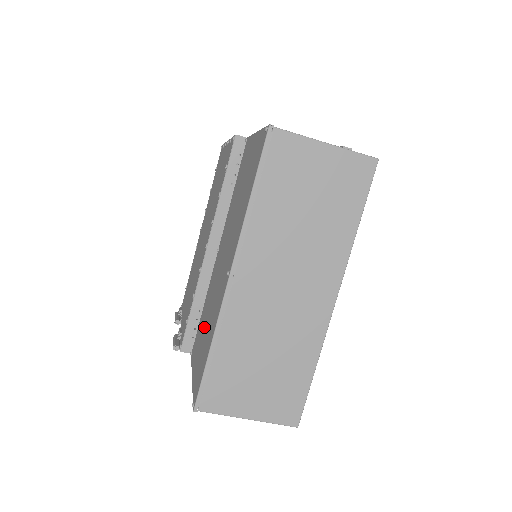
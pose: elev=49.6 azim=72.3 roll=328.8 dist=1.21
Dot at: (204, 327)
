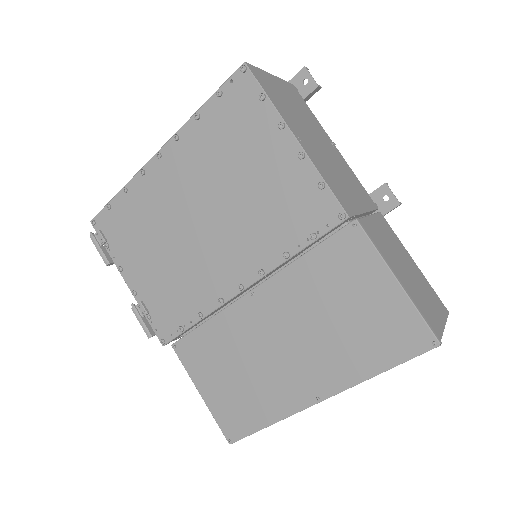
Dot at: (230, 369)
